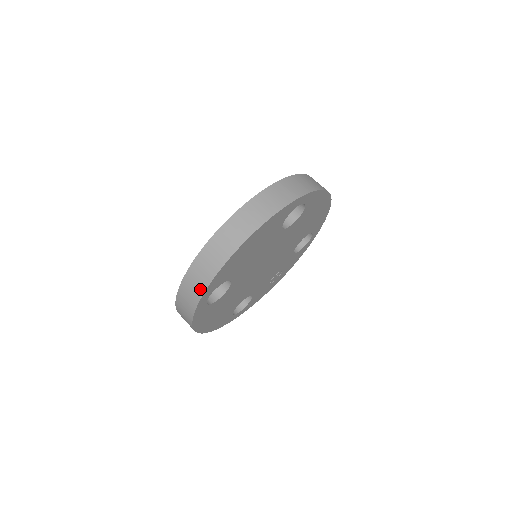
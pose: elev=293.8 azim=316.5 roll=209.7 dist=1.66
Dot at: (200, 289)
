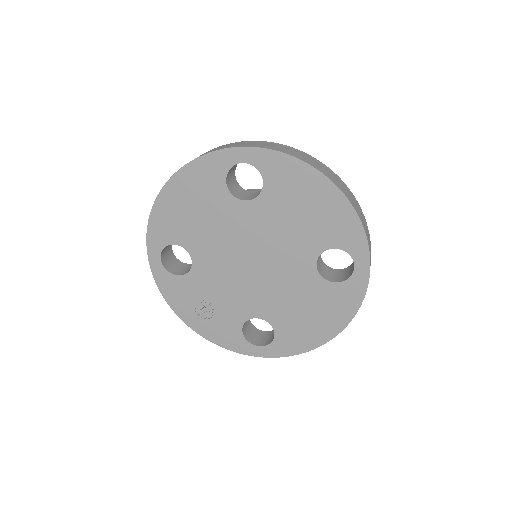
Dot at: (265, 146)
